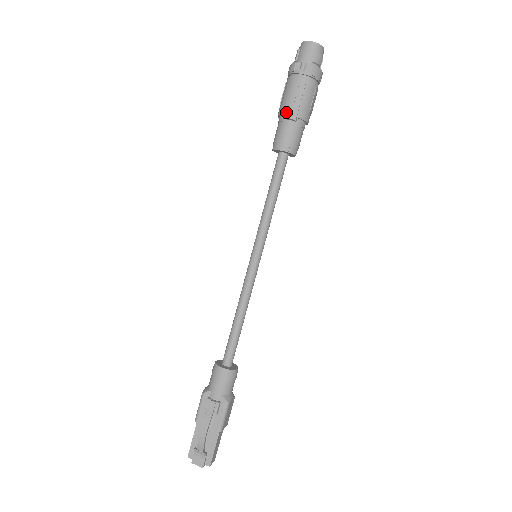
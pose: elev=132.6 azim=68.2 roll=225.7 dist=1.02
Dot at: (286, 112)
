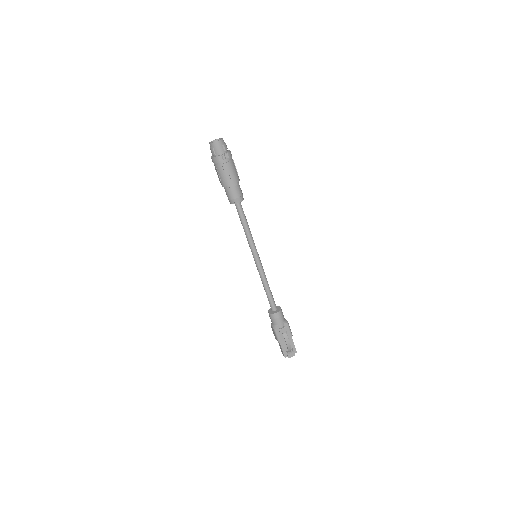
Dot at: (230, 184)
